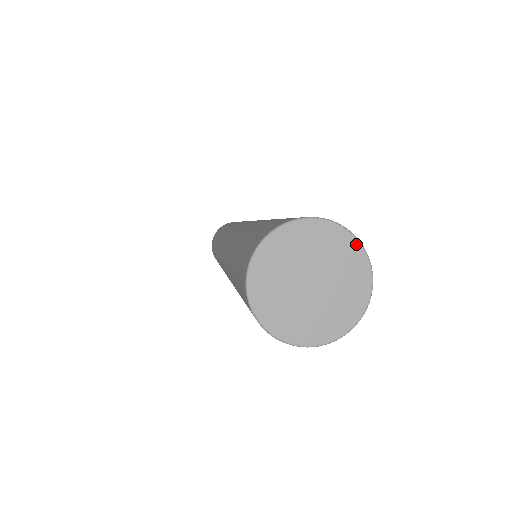
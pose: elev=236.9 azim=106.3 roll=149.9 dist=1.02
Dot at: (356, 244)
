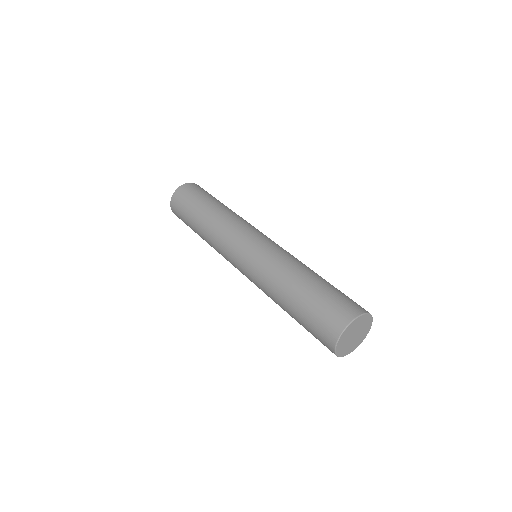
Dot at: (371, 324)
